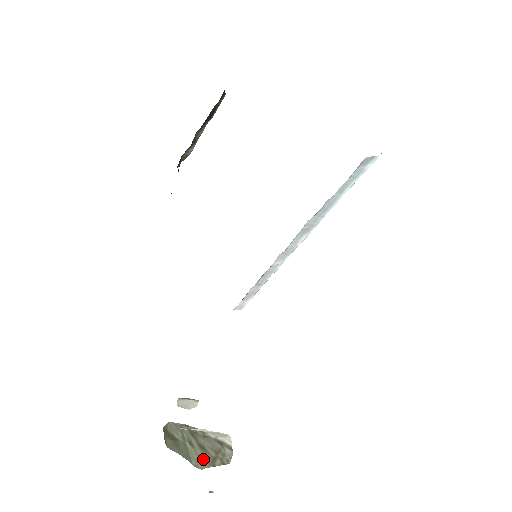
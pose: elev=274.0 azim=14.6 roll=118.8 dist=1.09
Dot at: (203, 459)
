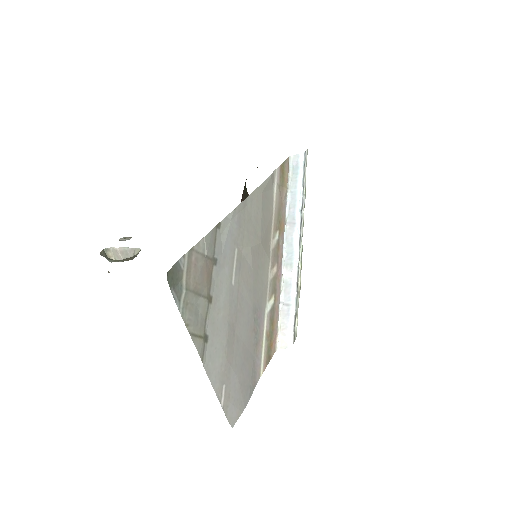
Dot at: (117, 261)
